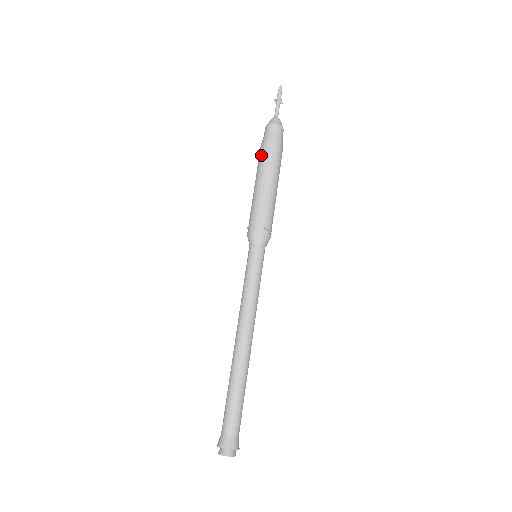
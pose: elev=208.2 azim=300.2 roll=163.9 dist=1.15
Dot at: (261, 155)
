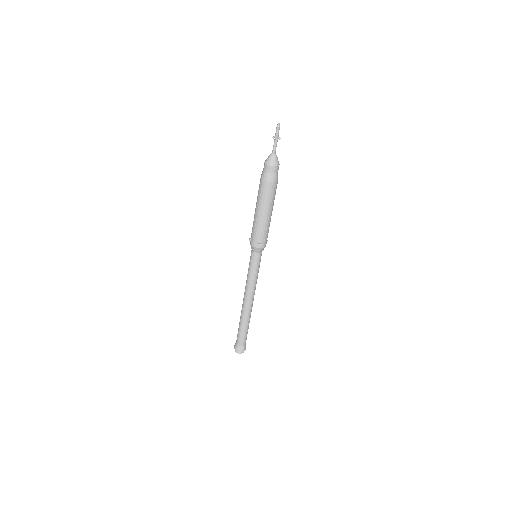
Dot at: (259, 189)
